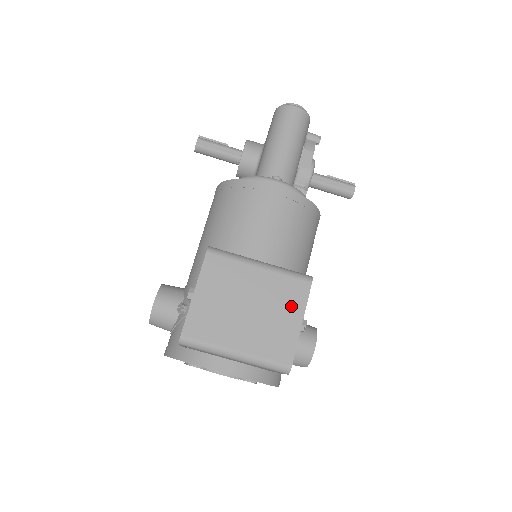
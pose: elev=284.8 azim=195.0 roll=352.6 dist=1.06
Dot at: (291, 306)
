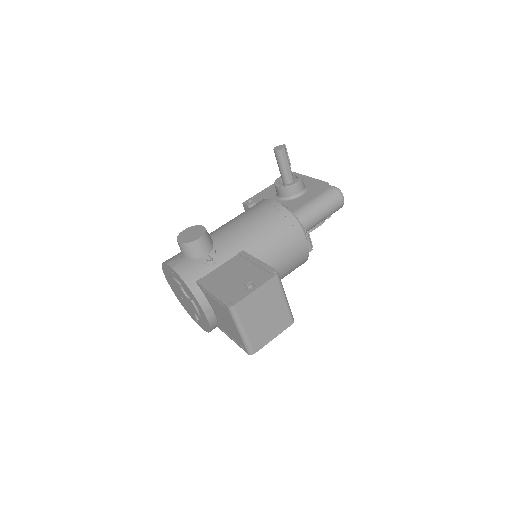
Dot at: (278, 328)
